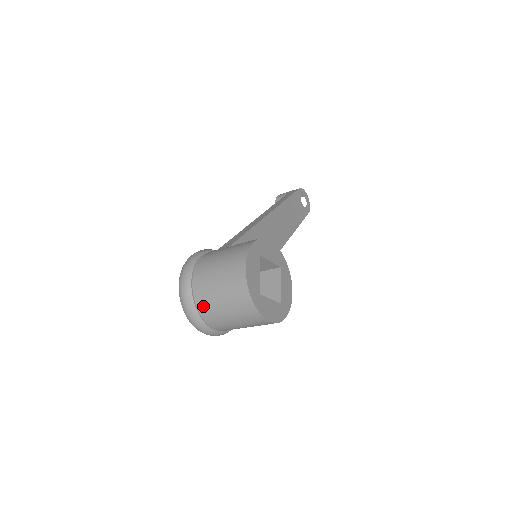
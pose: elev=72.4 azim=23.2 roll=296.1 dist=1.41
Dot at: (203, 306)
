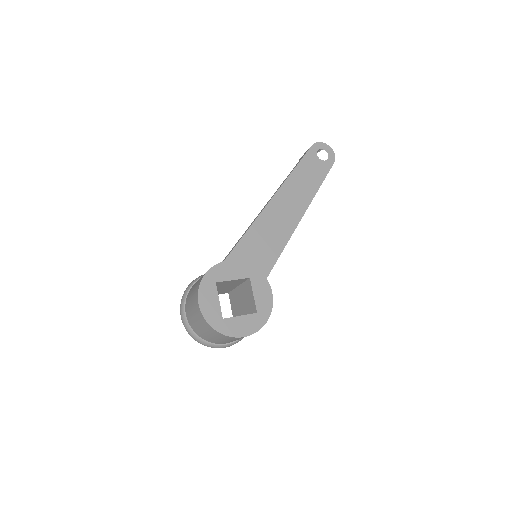
Dot at: (198, 334)
